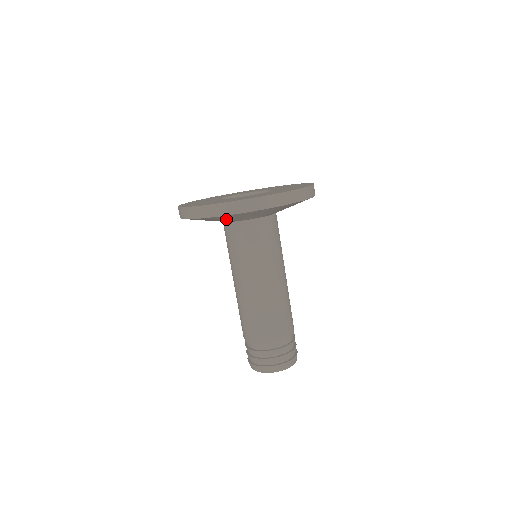
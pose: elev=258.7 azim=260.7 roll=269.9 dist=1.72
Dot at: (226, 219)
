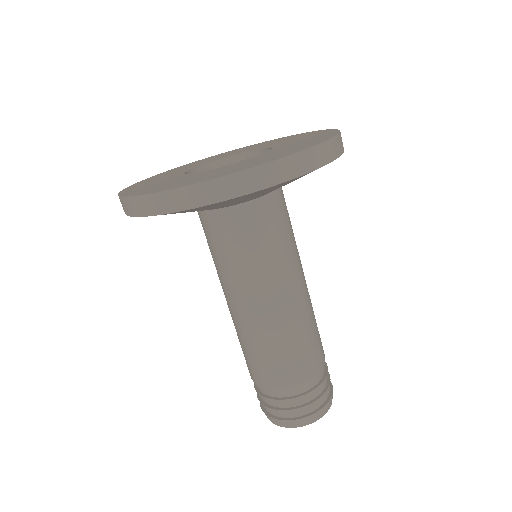
Dot at: (206, 208)
